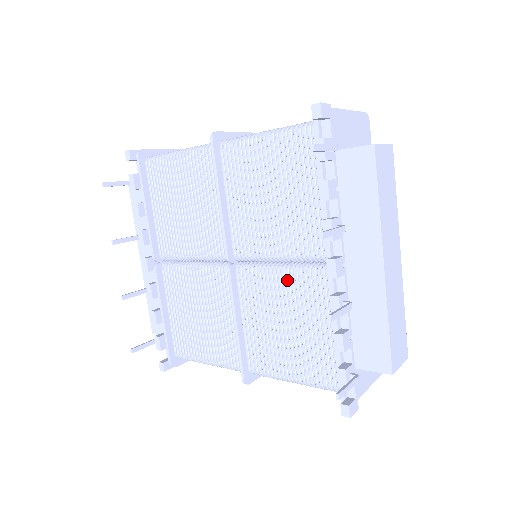
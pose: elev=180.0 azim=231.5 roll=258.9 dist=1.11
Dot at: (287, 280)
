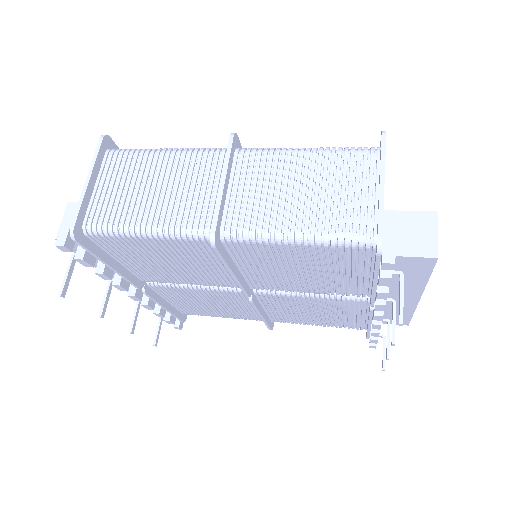
Dot at: (317, 301)
